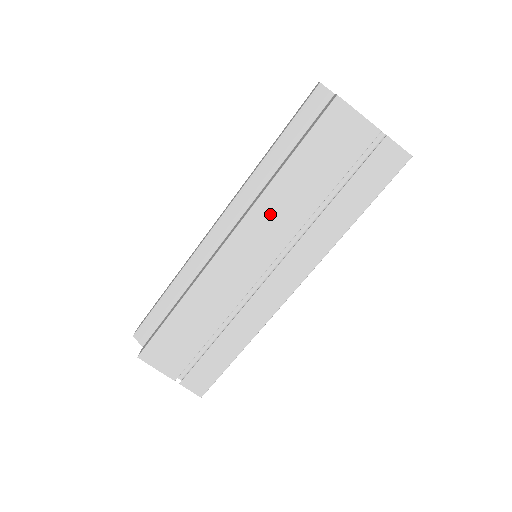
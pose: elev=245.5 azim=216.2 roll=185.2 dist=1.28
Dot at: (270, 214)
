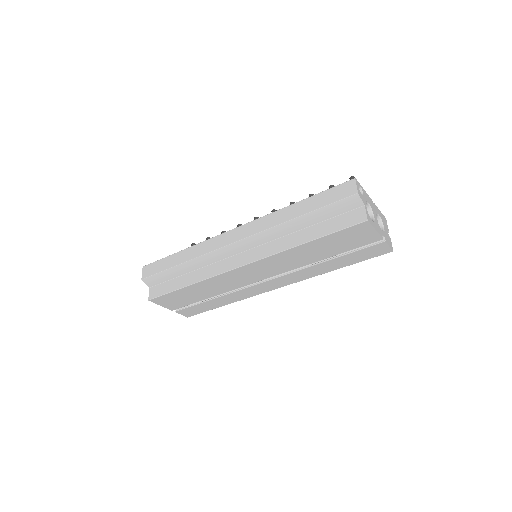
Dot at: (284, 259)
